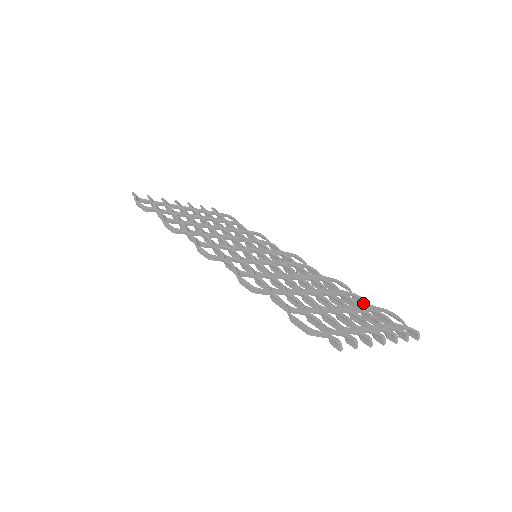
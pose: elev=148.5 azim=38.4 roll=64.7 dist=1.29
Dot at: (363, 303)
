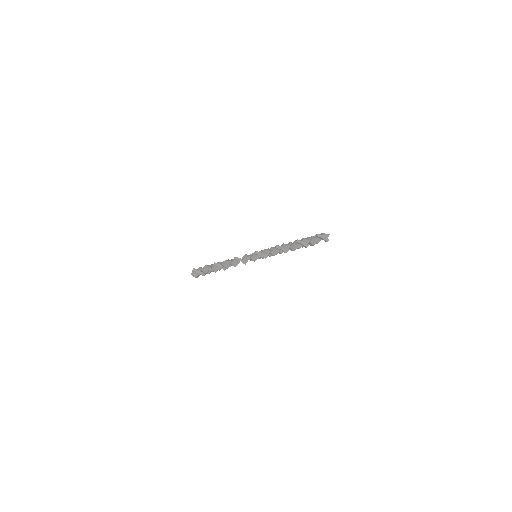
Dot at: occluded
